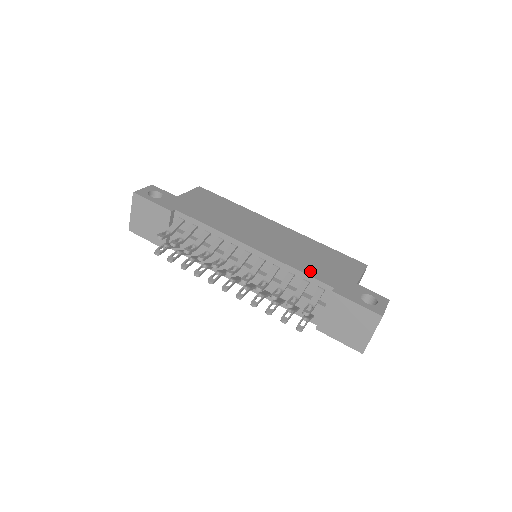
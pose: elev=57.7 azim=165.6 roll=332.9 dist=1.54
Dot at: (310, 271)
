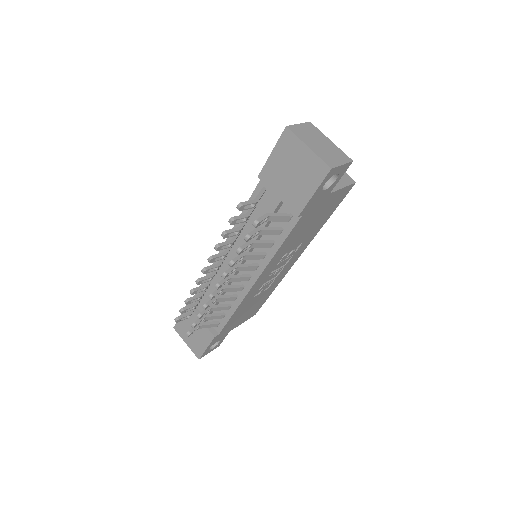
Dot at: occluded
